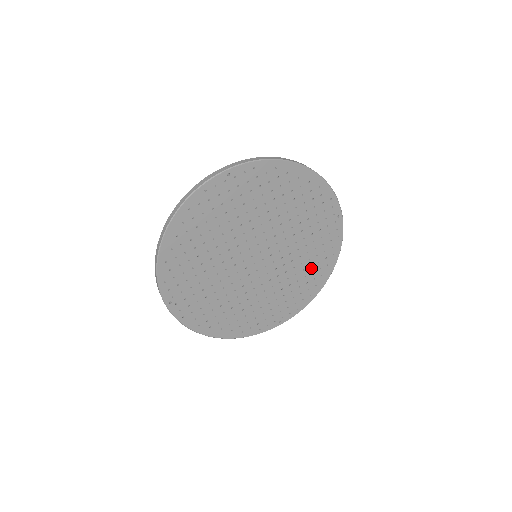
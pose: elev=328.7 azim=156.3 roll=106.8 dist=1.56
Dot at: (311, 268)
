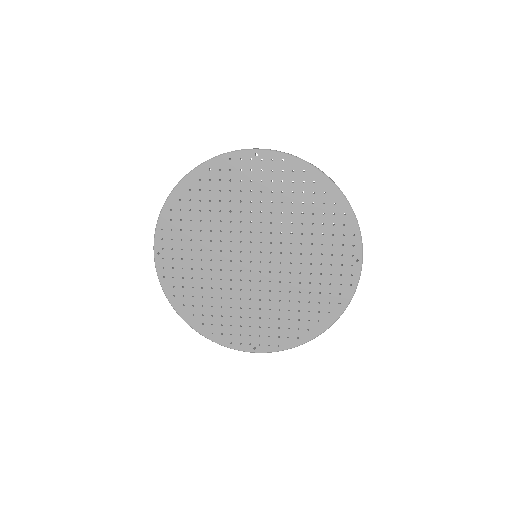
Dot at: (309, 305)
